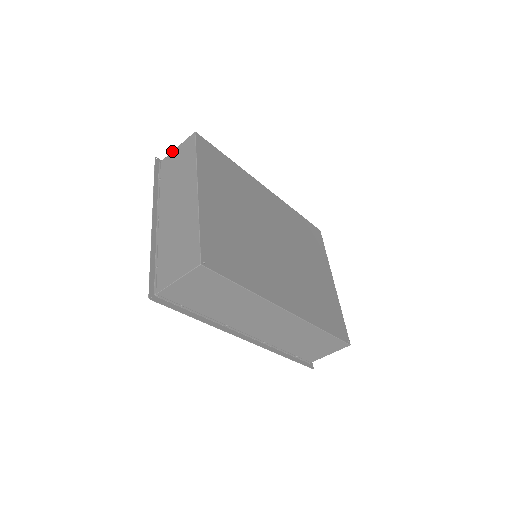
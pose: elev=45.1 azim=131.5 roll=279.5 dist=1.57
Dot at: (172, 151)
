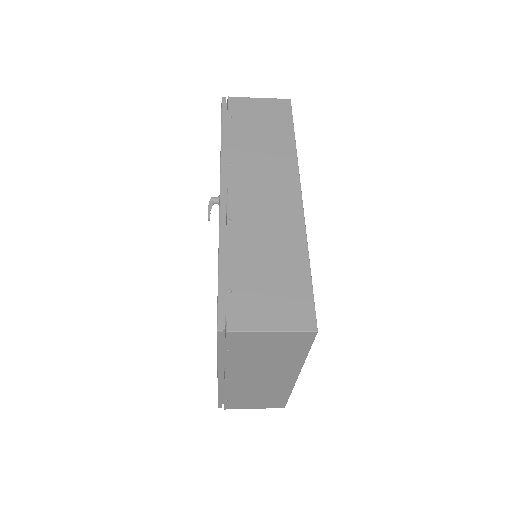
Dot at: (261, 333)
